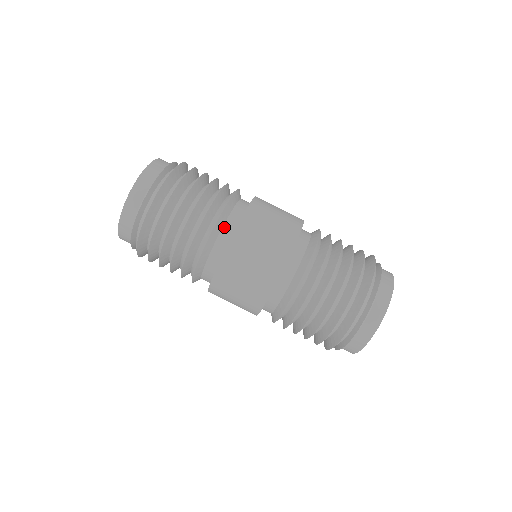
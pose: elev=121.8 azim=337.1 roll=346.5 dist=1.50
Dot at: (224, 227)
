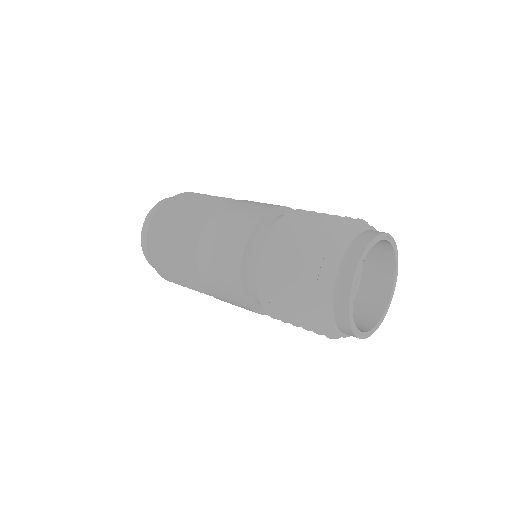
Dot at: occluded
